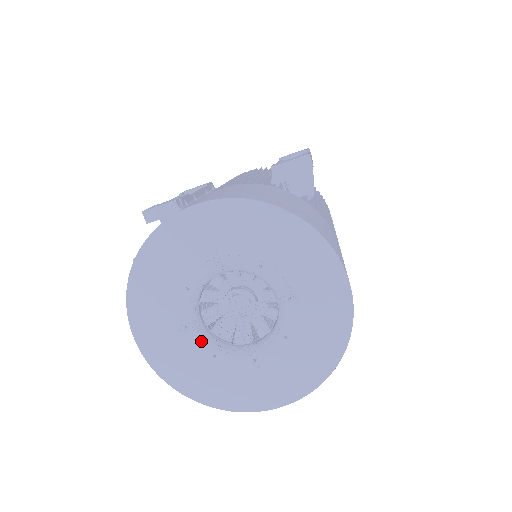
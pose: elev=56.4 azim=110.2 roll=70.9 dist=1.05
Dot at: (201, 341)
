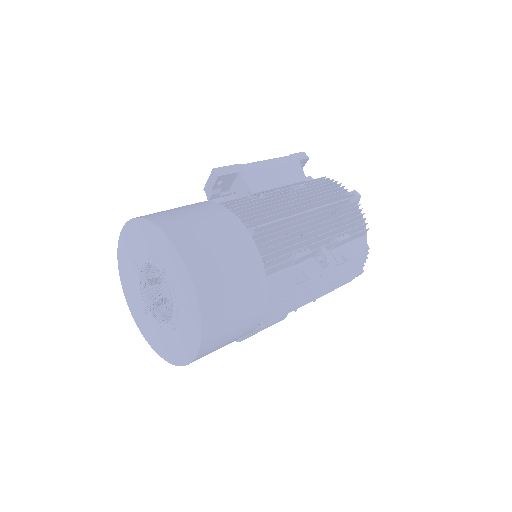
Dot at: (154, 319)
